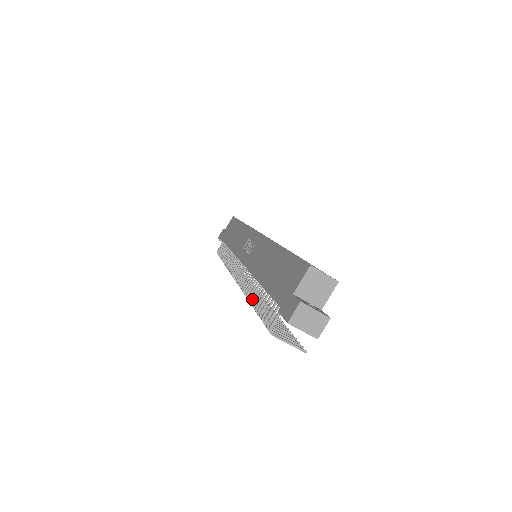
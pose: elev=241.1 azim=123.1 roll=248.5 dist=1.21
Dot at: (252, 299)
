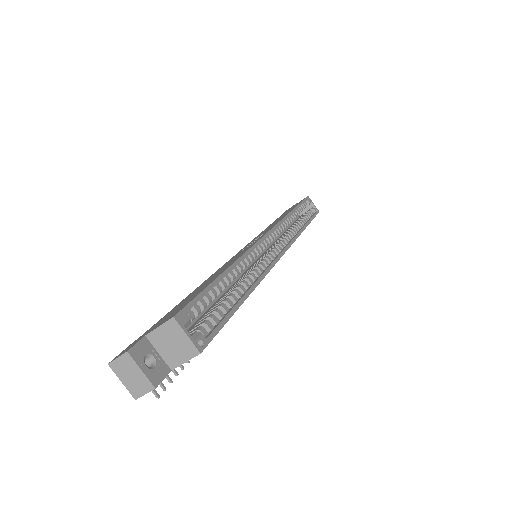
Dot at: occluded
